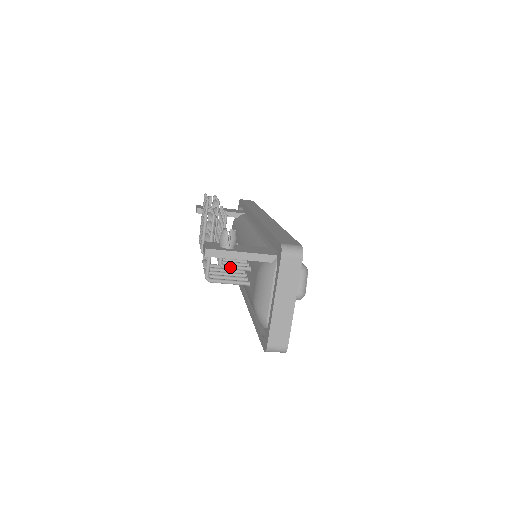
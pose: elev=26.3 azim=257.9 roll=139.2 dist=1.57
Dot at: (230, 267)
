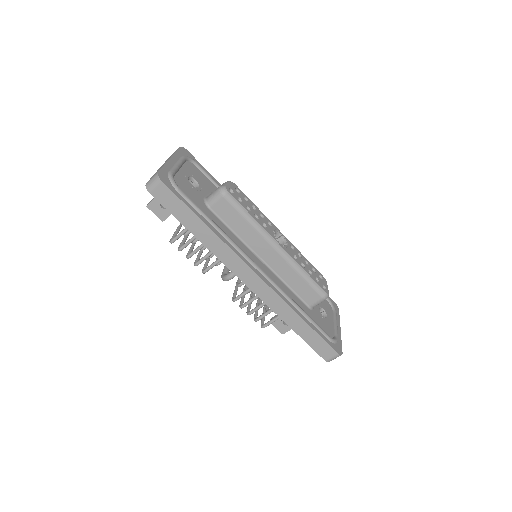
Dot at: occluded
